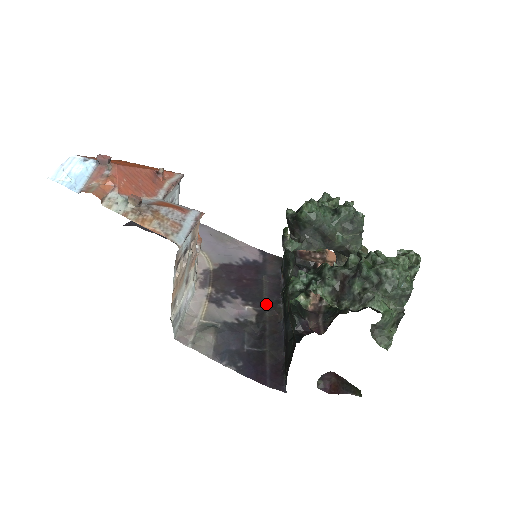
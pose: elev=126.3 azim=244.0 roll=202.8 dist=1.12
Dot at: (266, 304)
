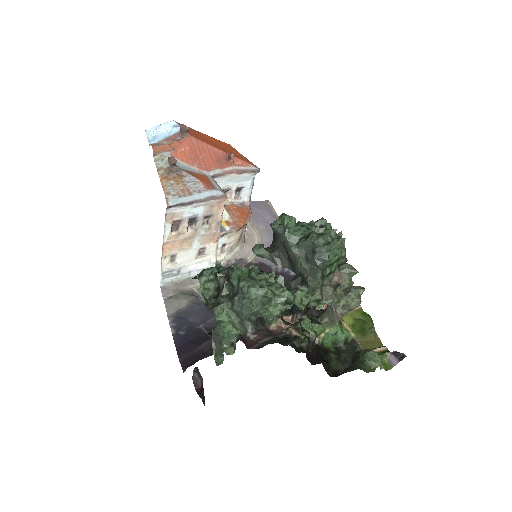
Dot at: occluded
